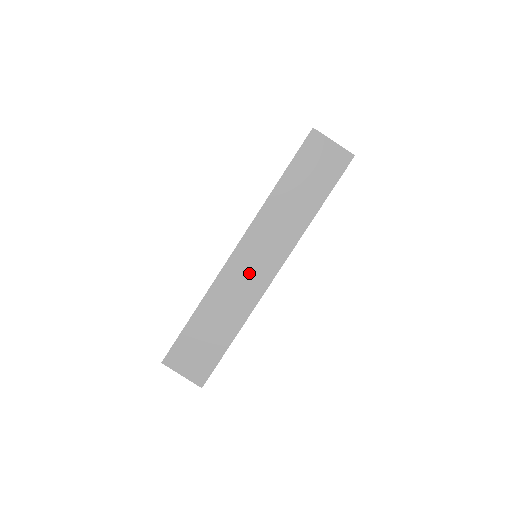
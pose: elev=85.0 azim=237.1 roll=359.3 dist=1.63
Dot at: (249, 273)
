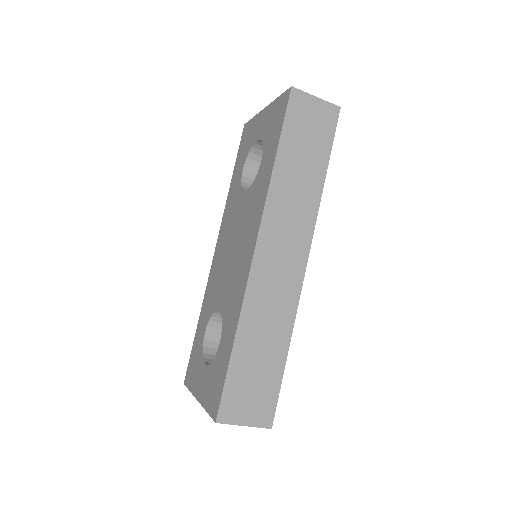
Dot at: (279, 272)
